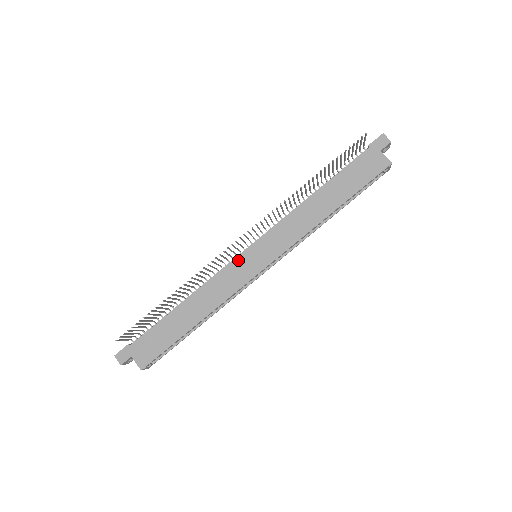
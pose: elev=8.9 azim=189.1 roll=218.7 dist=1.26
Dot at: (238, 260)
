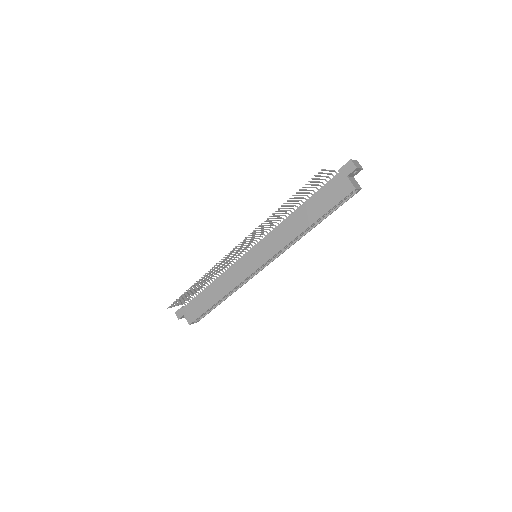
Dot at: (243, 259)
